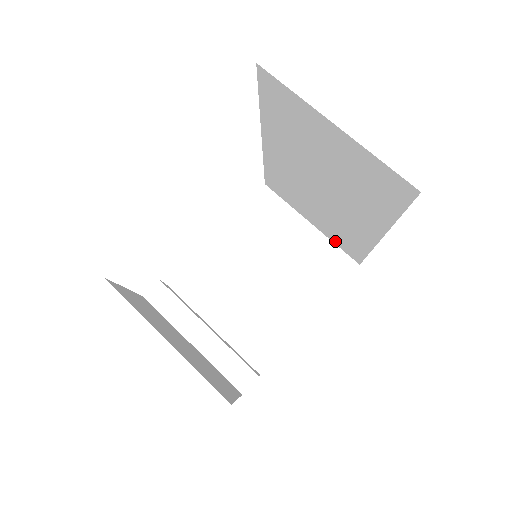
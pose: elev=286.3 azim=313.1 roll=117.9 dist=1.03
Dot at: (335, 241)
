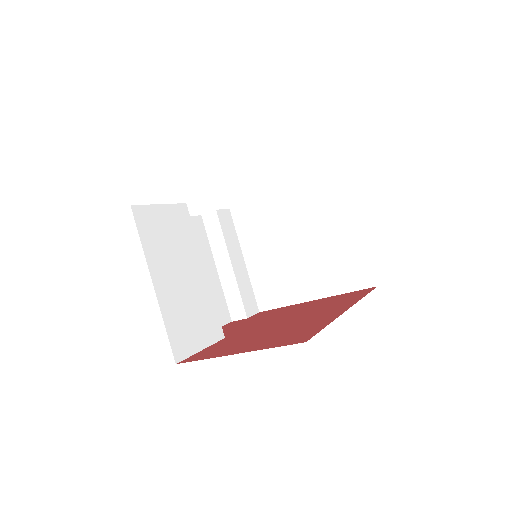
Dot at: occluded
